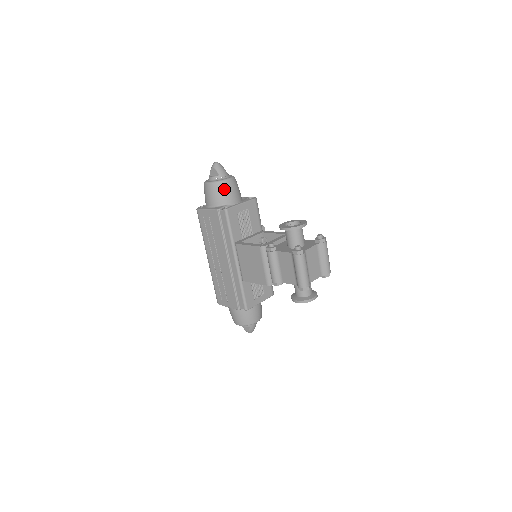
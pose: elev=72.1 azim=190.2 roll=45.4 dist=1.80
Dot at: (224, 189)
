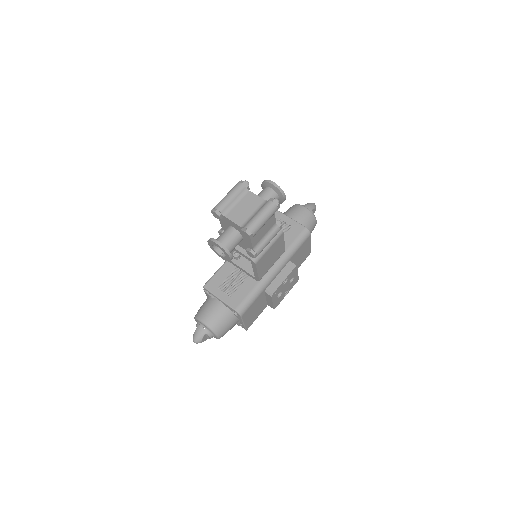
Dot at: (293, 208)
